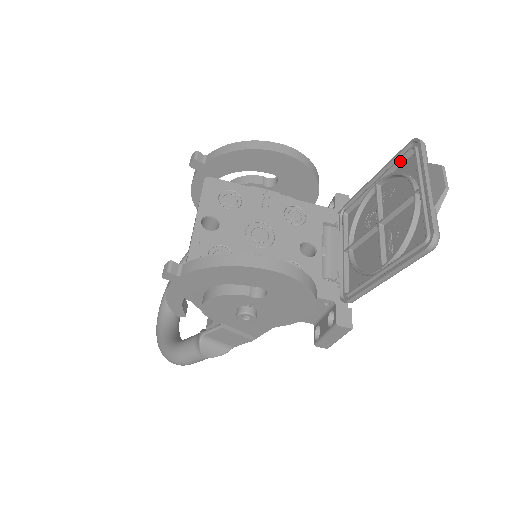
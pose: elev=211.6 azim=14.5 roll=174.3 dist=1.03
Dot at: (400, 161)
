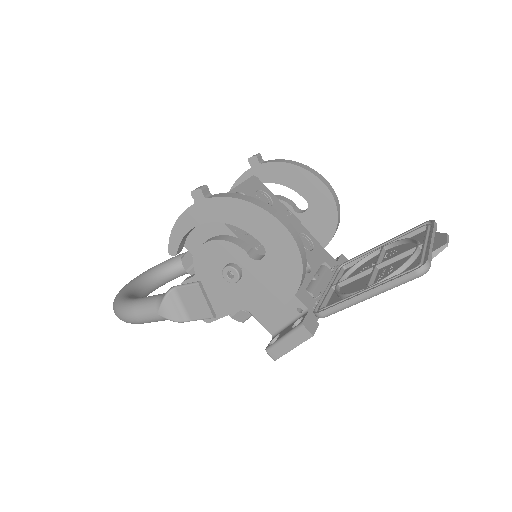
Dot at: (411, 233)
